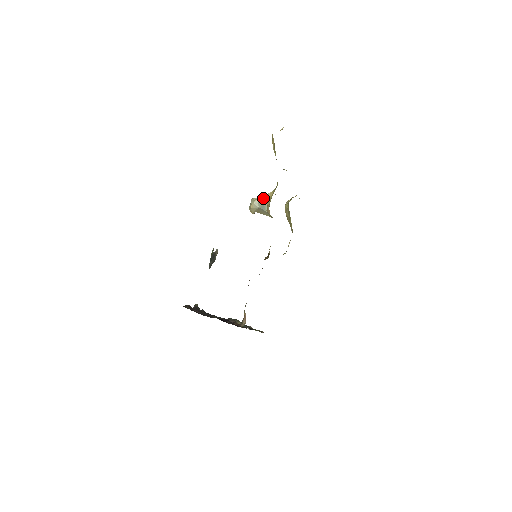
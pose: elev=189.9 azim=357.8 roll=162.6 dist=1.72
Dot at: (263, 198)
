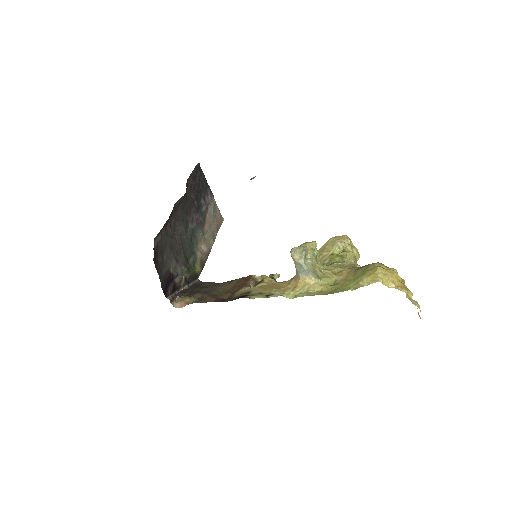
Dot at: (306, 272)
